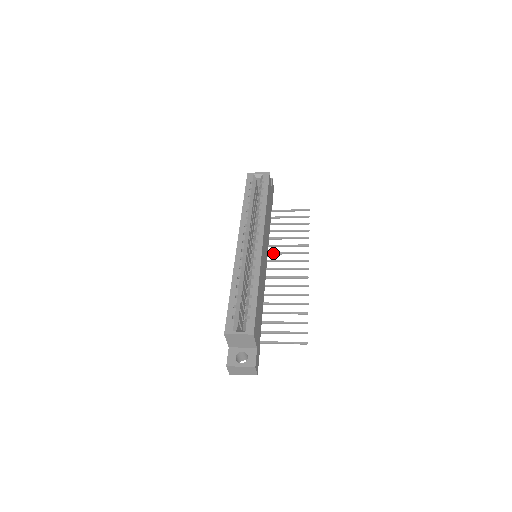
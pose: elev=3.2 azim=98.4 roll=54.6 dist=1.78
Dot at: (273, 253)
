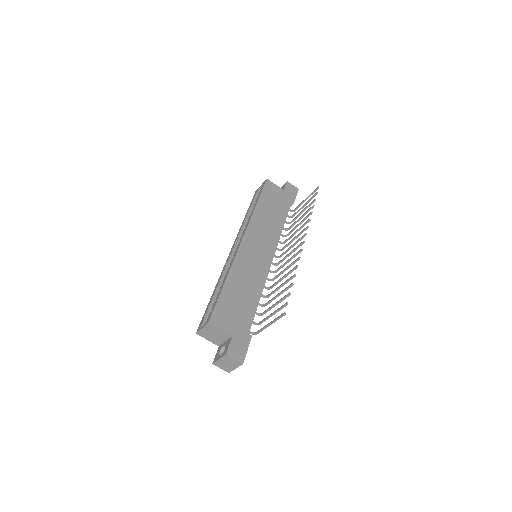
Dot at: (285, 246)
